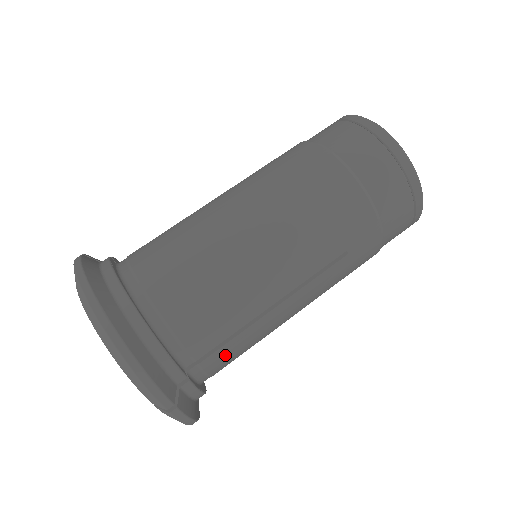
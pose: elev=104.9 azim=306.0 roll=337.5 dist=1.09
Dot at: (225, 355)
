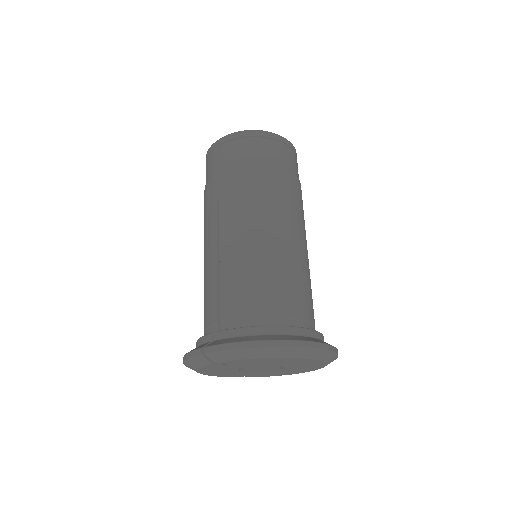
Dot at: occluded
